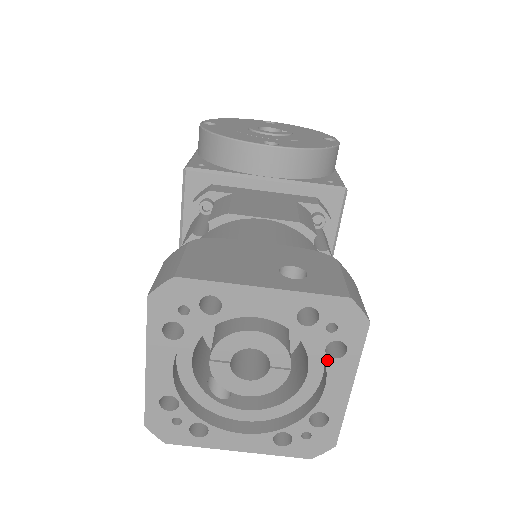
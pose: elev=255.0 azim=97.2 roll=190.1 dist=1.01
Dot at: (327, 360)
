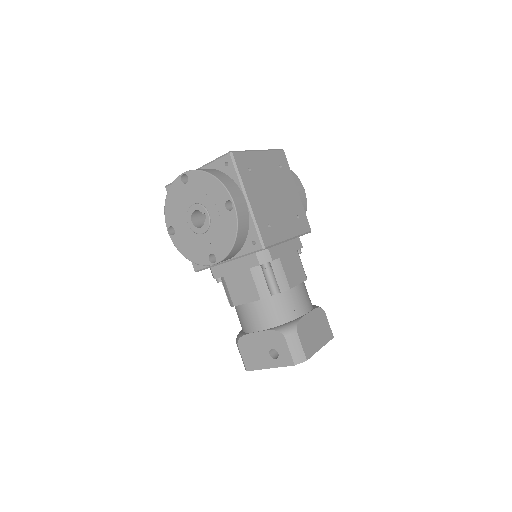
Dot at: occluded
